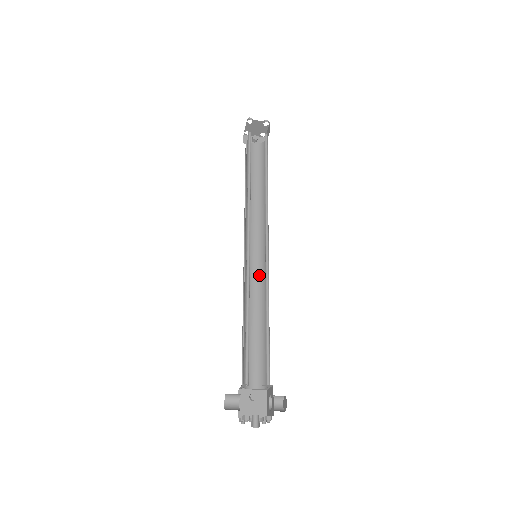
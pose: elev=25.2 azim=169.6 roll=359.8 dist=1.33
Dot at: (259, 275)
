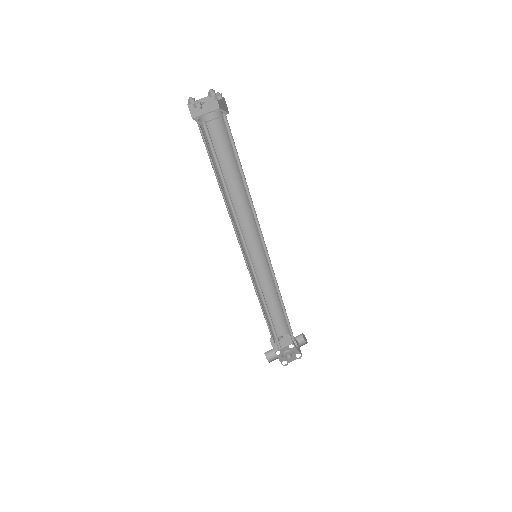
Dot at: (261, 262)
